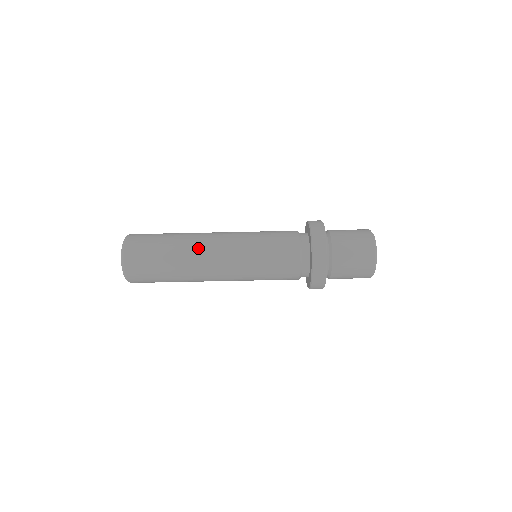
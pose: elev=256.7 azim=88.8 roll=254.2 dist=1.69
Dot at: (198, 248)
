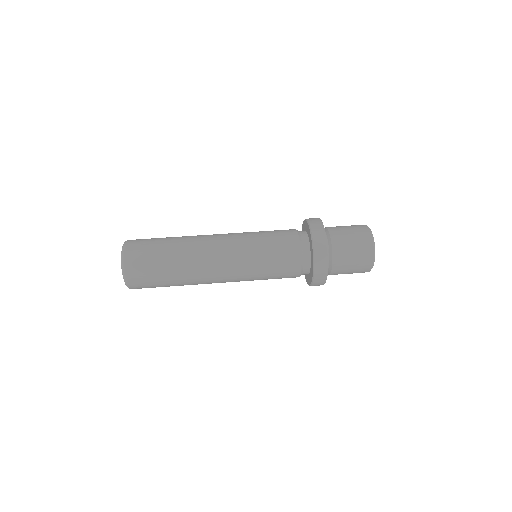
Dot at: (199, 236)
